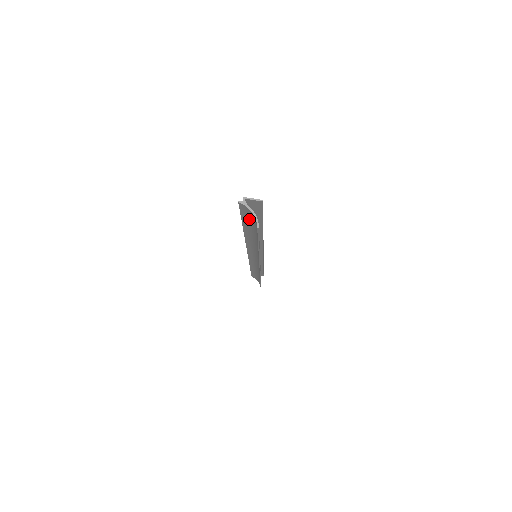
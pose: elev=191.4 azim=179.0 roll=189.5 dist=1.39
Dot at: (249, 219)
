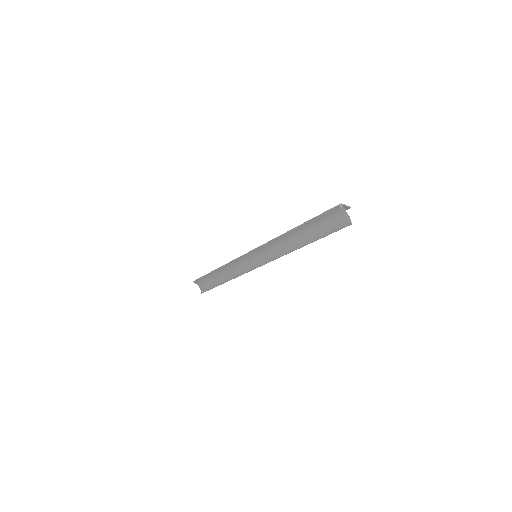
Dot at: (326, 220)
